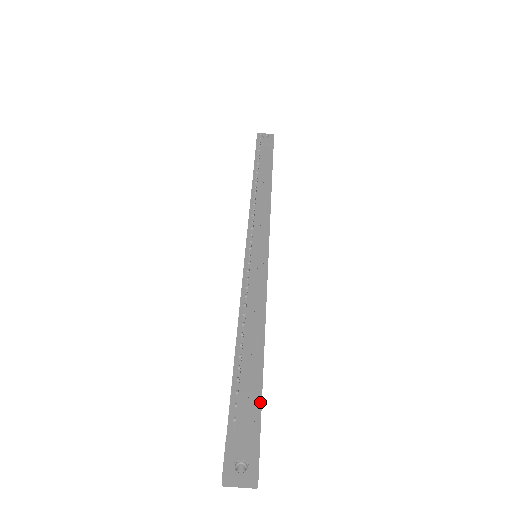
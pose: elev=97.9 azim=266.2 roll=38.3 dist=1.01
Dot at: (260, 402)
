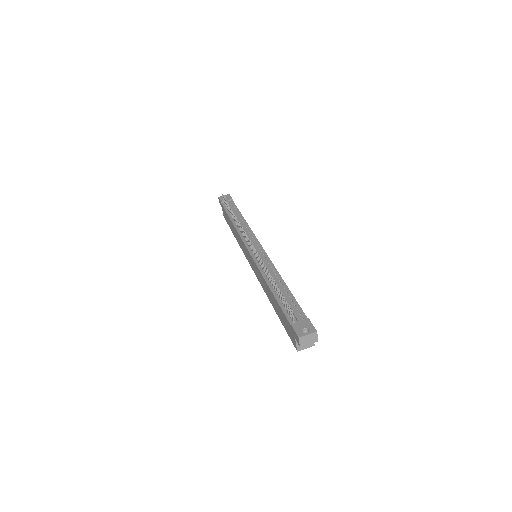
Dot at: (299, 307)
